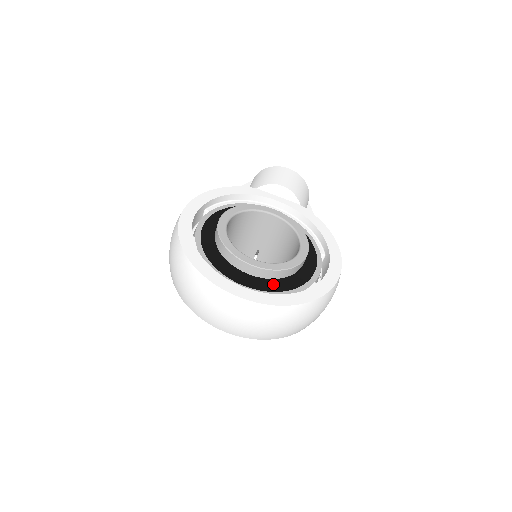
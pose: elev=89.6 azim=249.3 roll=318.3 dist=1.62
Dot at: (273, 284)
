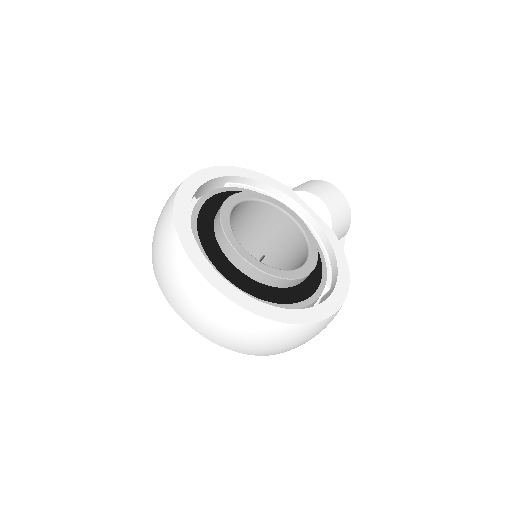
Dot at: (251, 285)
